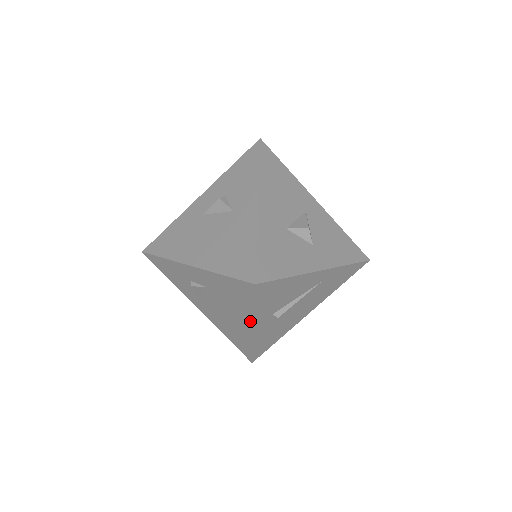
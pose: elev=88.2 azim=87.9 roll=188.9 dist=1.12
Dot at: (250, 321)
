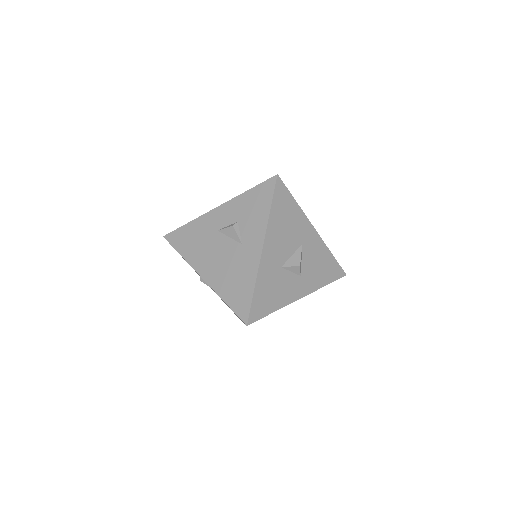
Dot at: occluded
